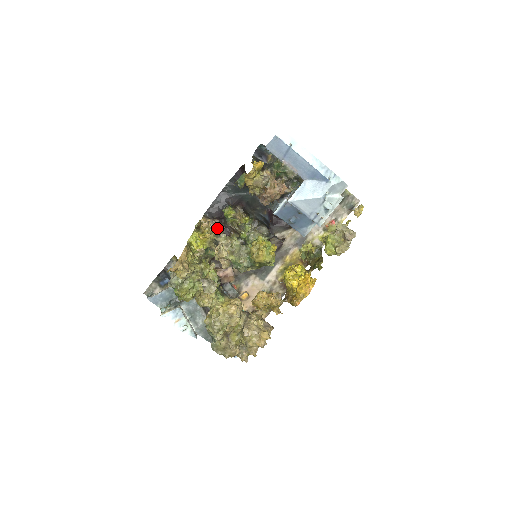
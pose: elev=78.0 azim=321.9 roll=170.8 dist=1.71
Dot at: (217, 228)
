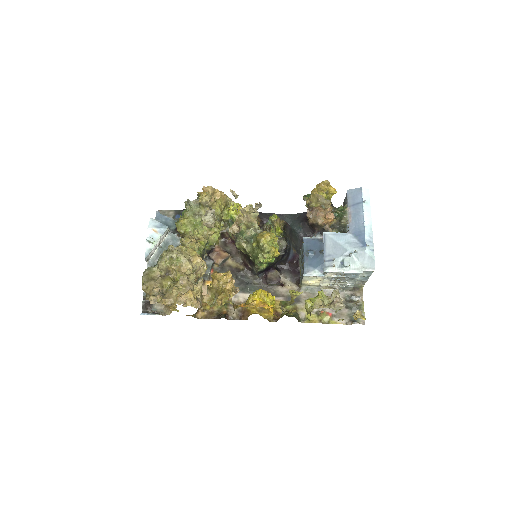
Dot at: occluded
